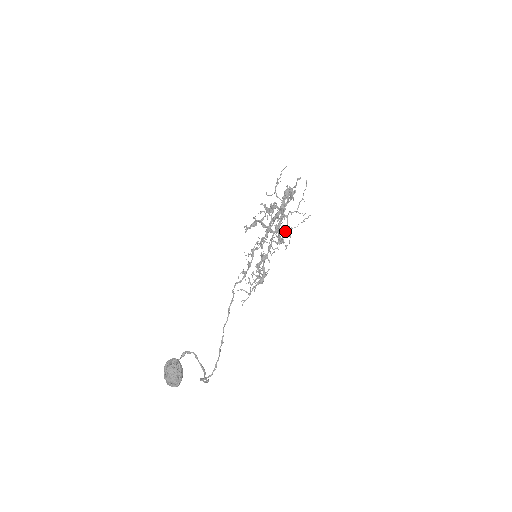
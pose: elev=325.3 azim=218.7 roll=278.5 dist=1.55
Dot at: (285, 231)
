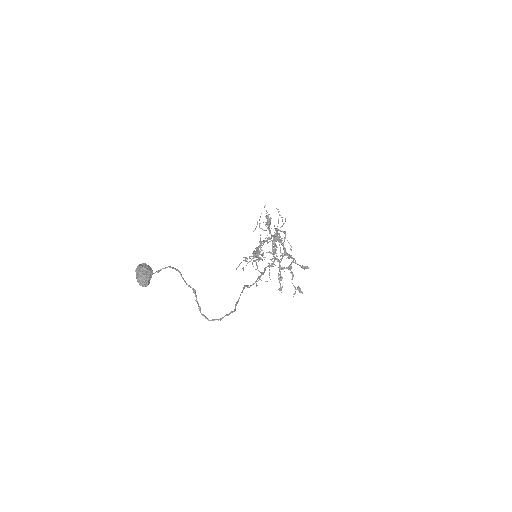
Dot at: (281, 240)
